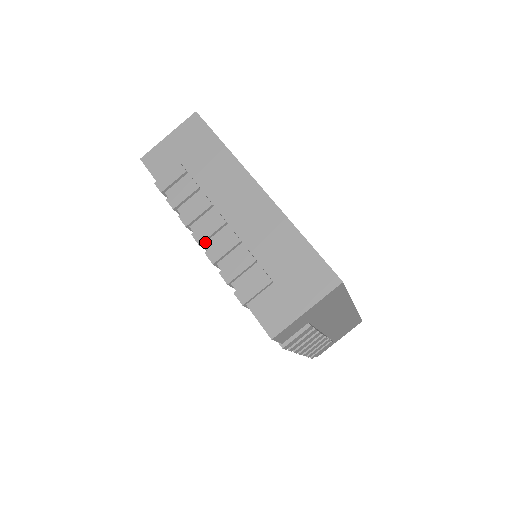
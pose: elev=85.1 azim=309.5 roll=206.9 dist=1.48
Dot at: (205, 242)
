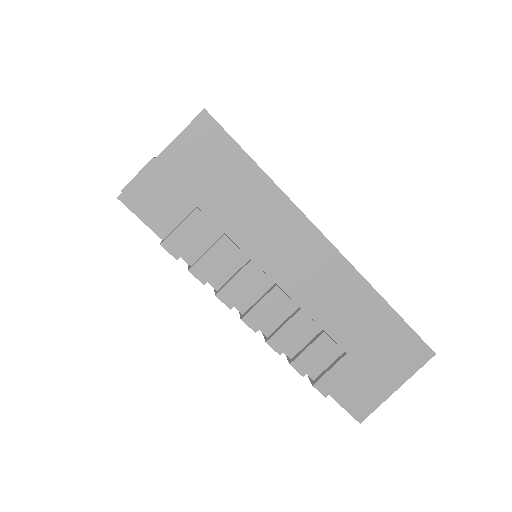
Dot at: occluded
